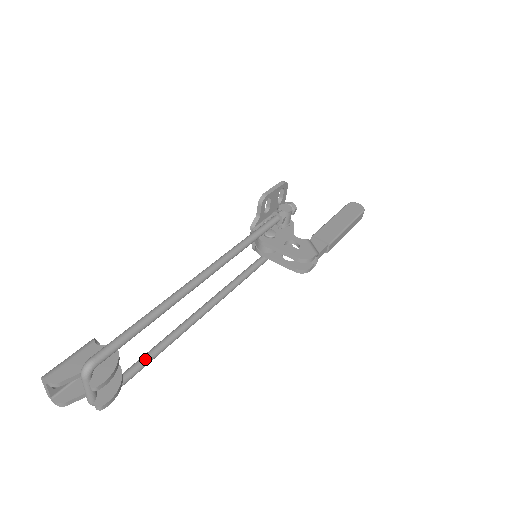
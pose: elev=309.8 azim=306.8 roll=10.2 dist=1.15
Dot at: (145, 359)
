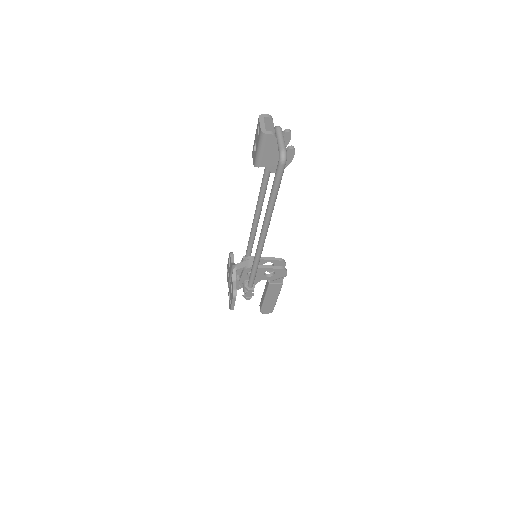
Dot at: occluded
